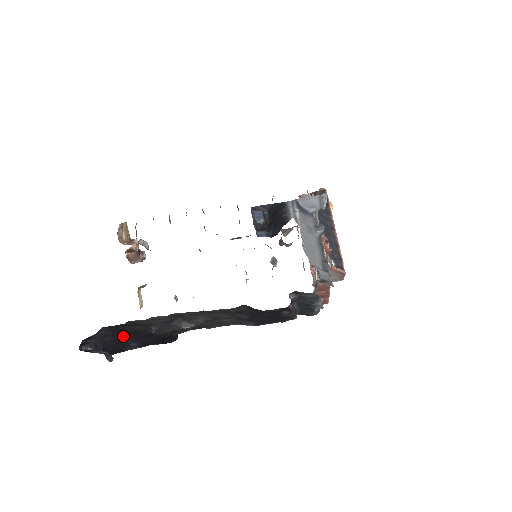
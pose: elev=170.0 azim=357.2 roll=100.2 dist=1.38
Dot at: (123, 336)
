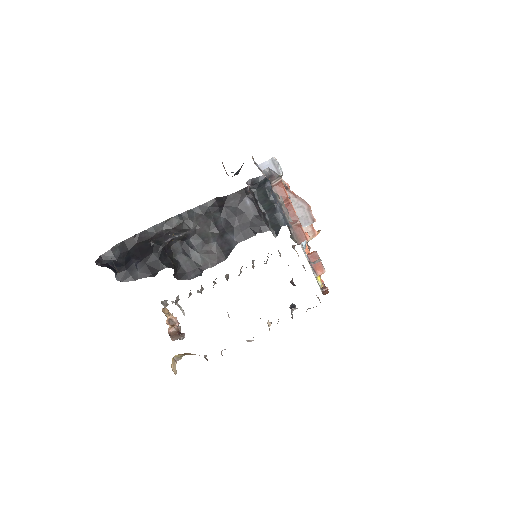
Dot at: (130, 255)
